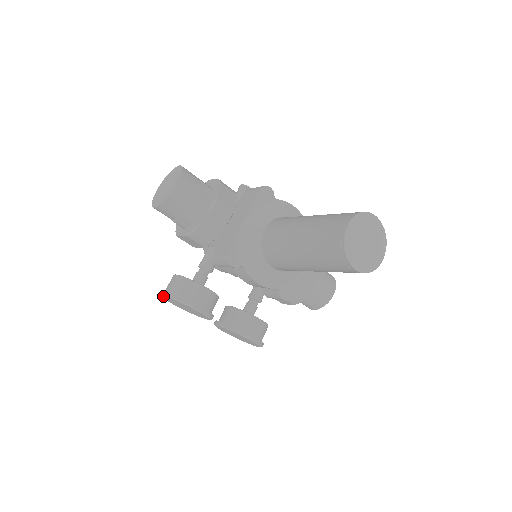
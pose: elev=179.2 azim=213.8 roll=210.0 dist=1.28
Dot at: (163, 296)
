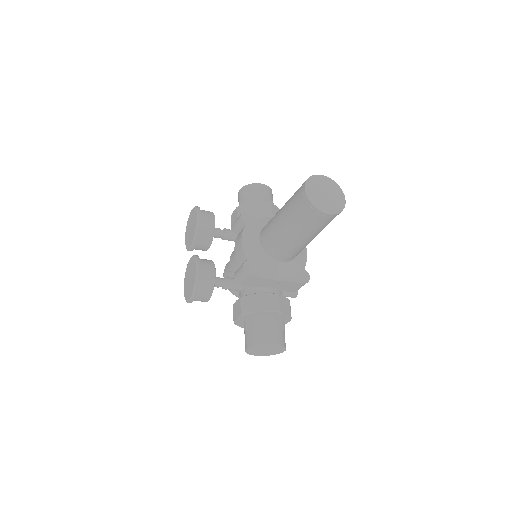
Dot at: (190, 213)
